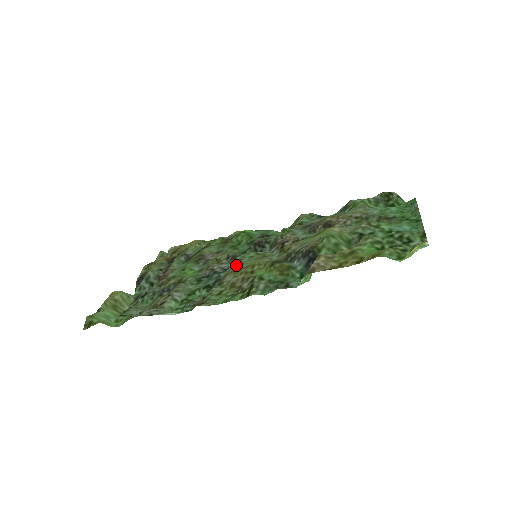
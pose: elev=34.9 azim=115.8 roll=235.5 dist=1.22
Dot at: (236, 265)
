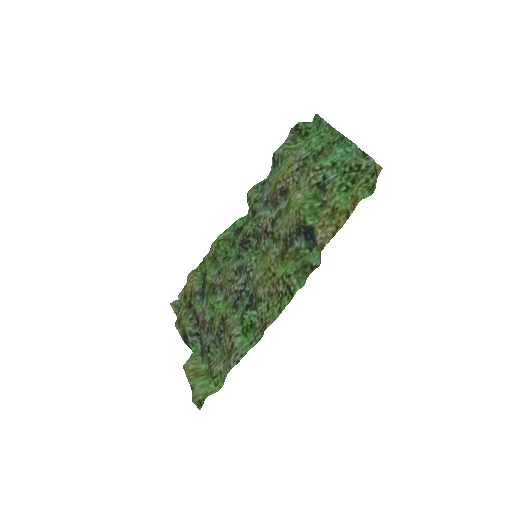
Dot at: (254, 277)
